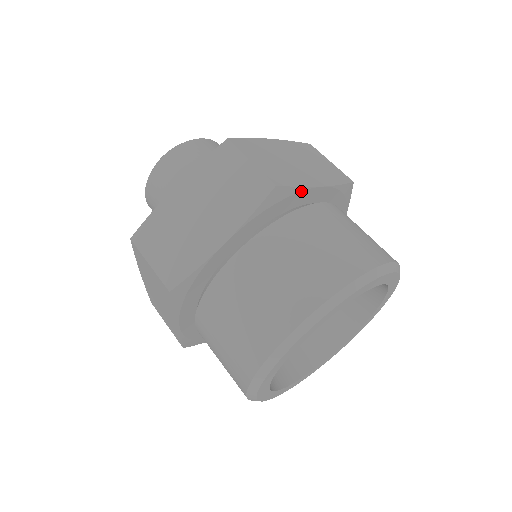
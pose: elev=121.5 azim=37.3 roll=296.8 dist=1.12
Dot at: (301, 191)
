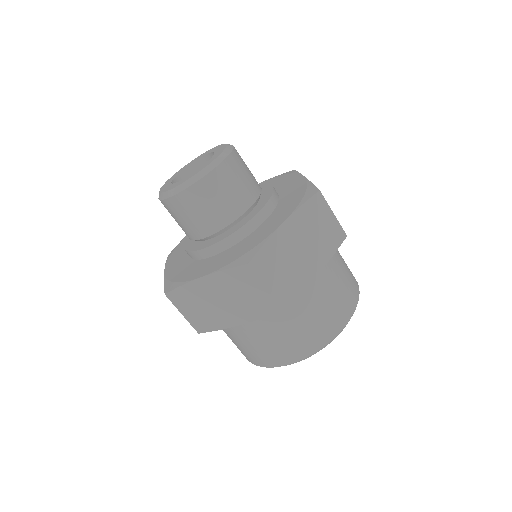
Dot at: (222, 328)
